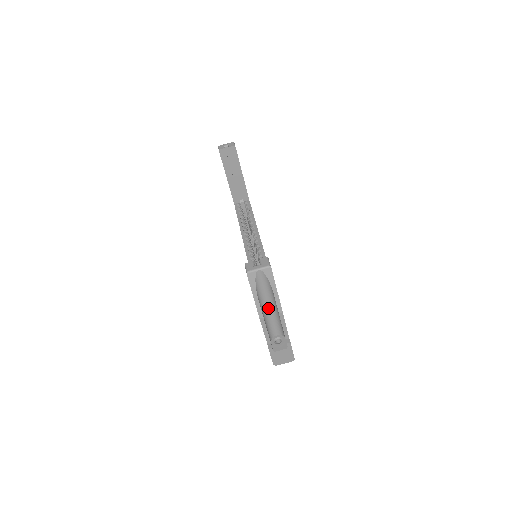
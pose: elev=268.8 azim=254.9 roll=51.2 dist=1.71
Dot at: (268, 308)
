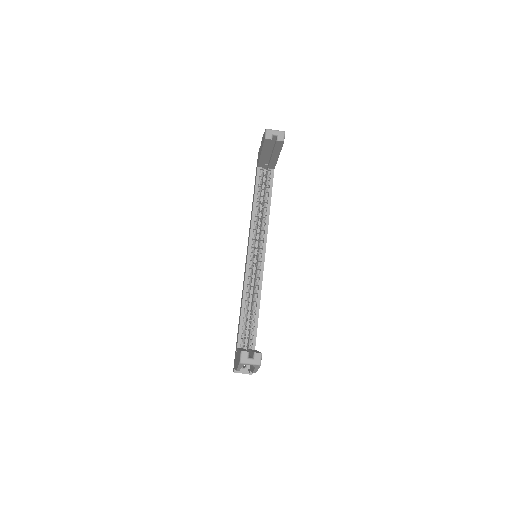
Dot at: occluded
